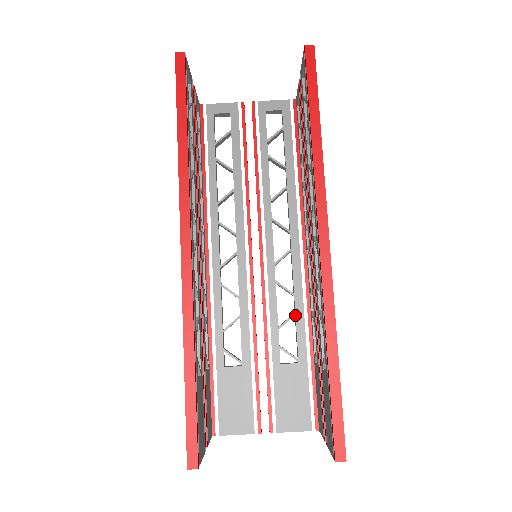
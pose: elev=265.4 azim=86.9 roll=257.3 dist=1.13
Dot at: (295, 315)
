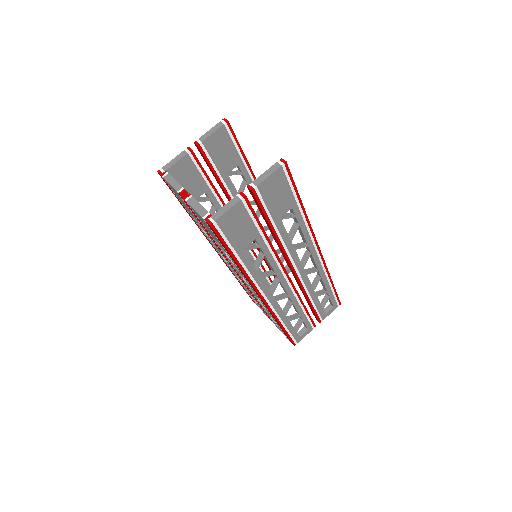
Dot at: occluded
